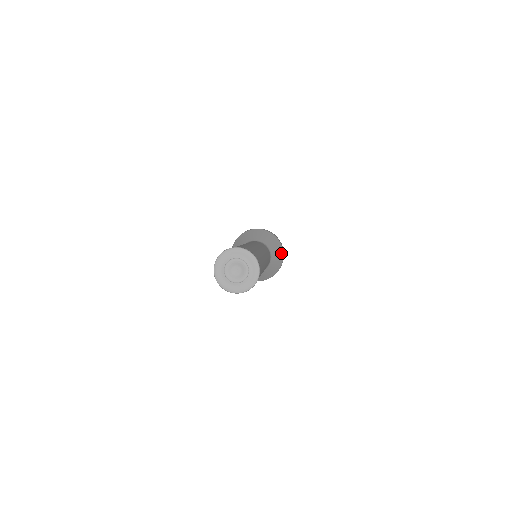
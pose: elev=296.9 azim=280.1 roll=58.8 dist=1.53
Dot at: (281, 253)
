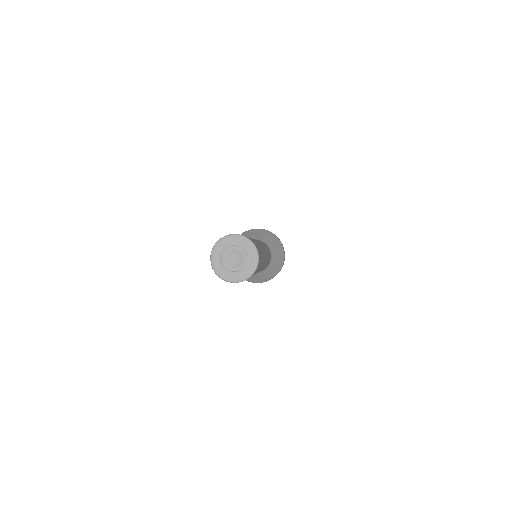
Dot at: (275, 239)
